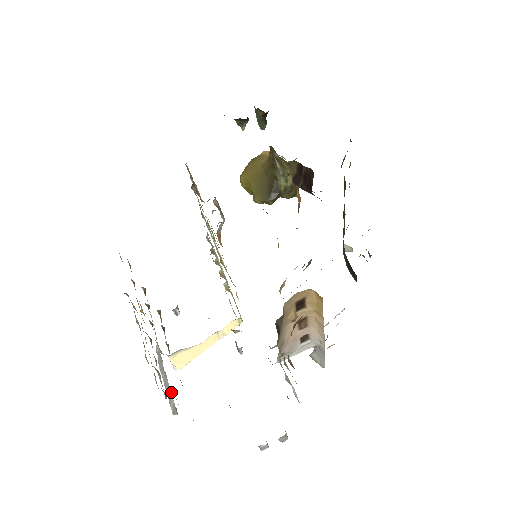
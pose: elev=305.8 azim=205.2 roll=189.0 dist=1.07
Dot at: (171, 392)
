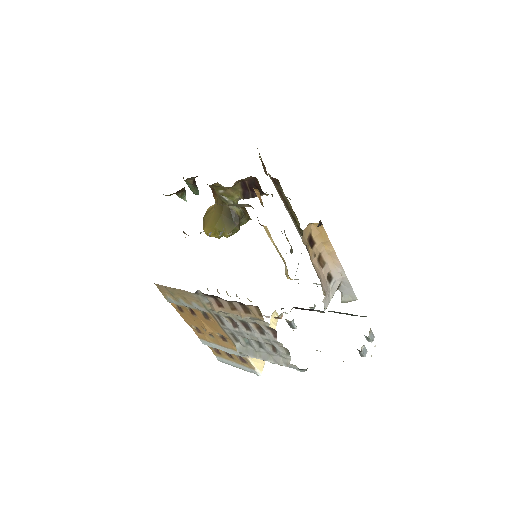
Dot at: (274, 348)
